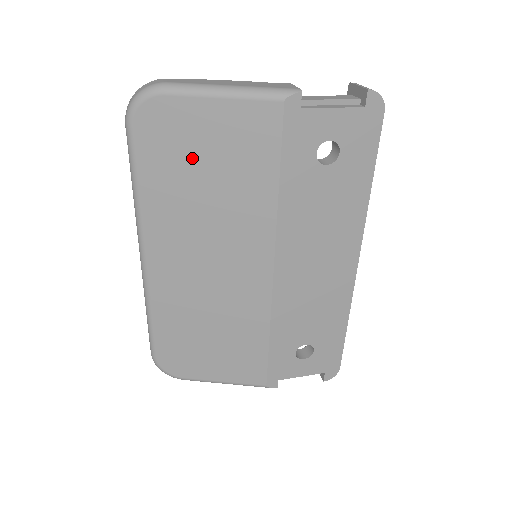
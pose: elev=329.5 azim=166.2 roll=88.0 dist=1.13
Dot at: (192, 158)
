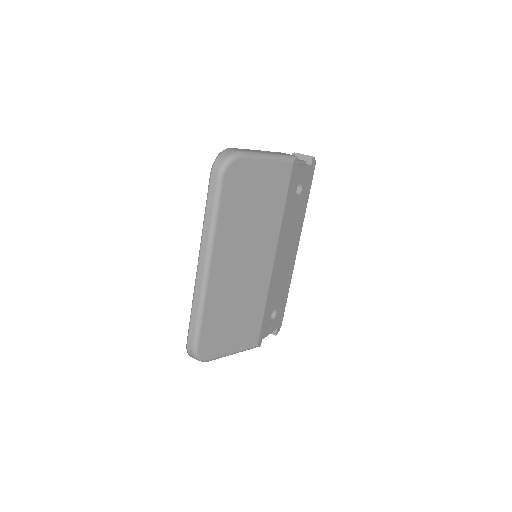
Dot at: (249, 195)
